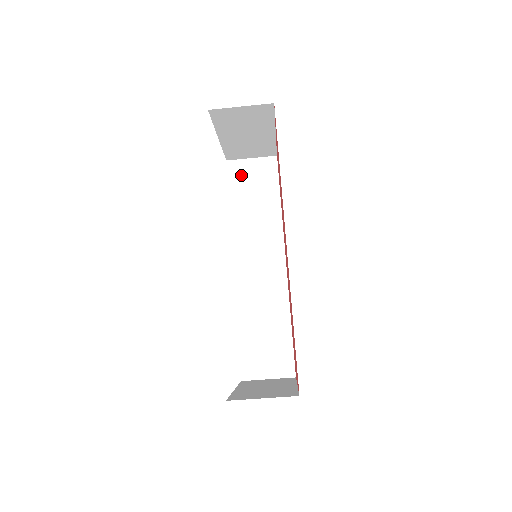
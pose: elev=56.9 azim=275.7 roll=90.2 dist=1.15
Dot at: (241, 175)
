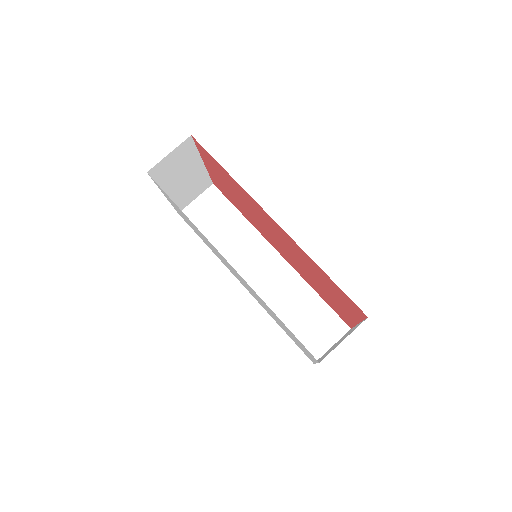
Dot at: (197, 216)
